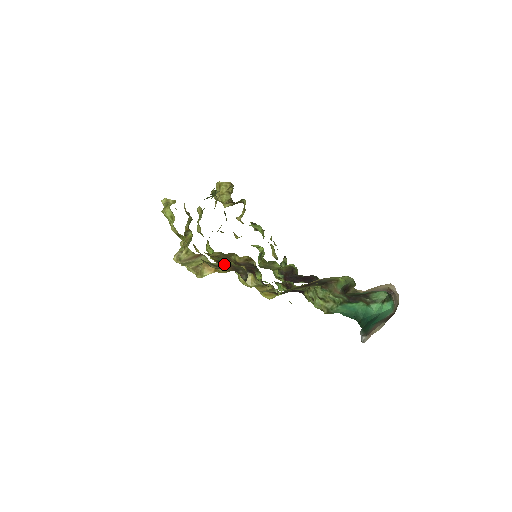
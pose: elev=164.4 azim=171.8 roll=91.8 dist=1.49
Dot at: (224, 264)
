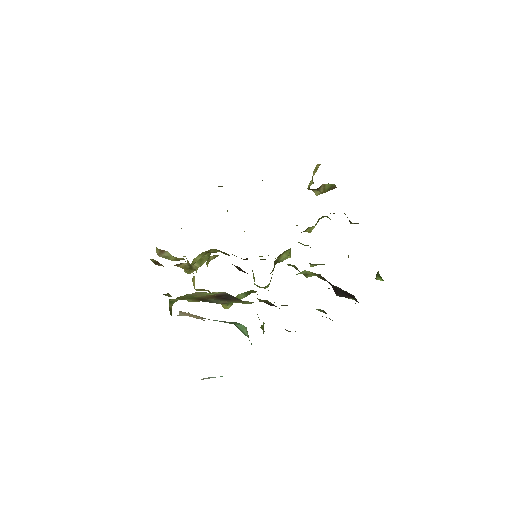
Dot at: (155, 261)
